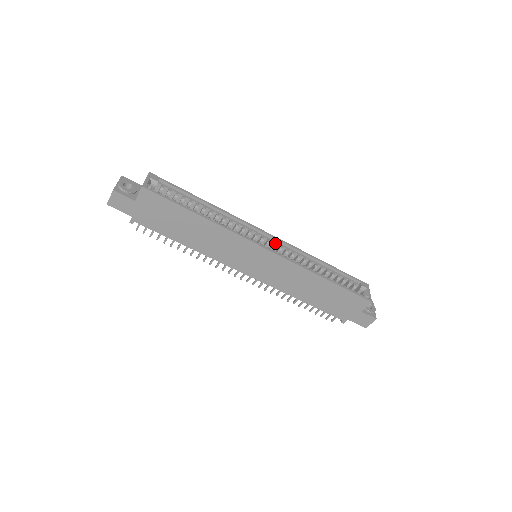
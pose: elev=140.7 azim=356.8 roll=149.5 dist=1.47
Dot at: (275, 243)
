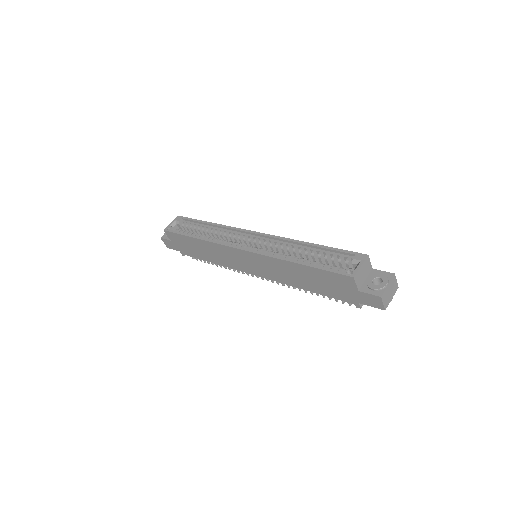
Dot at: (261, 239)
